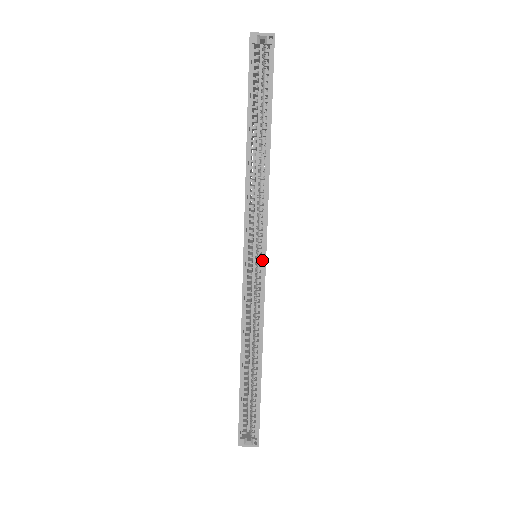
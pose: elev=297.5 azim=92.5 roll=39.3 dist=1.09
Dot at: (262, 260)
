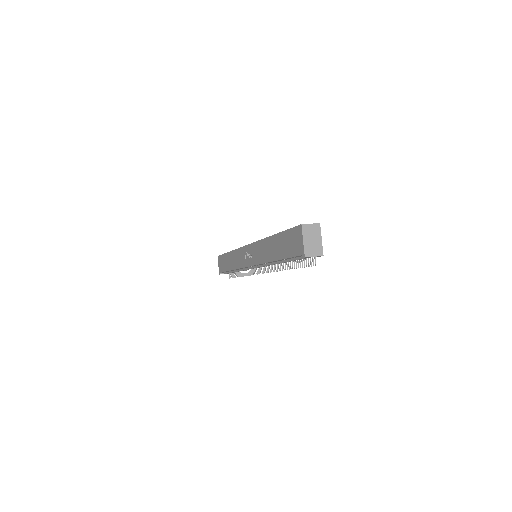
Dot at: occluded
